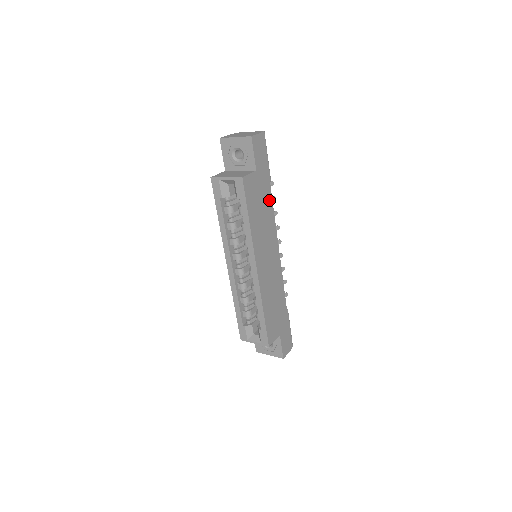
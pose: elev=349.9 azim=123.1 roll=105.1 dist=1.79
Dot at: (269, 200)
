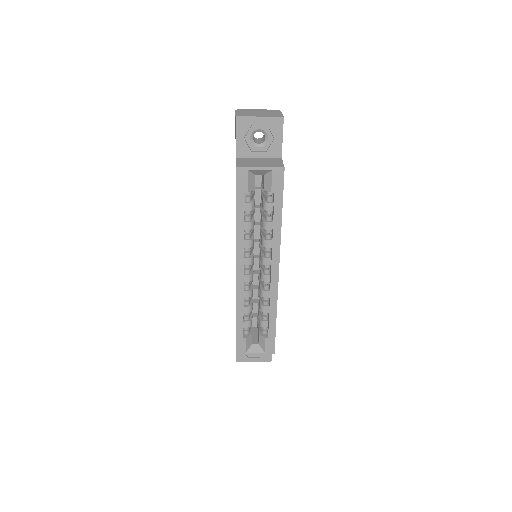
Dot at: occluded
